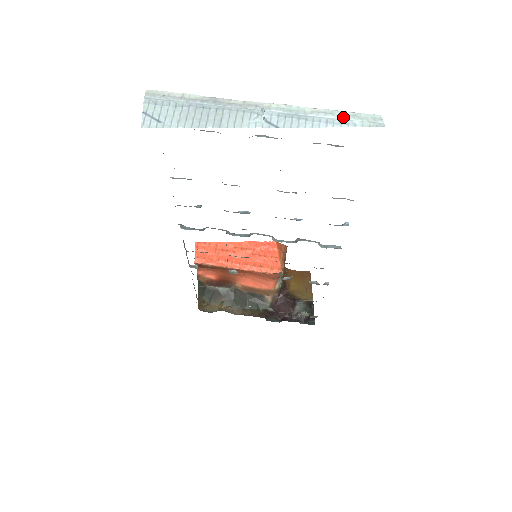
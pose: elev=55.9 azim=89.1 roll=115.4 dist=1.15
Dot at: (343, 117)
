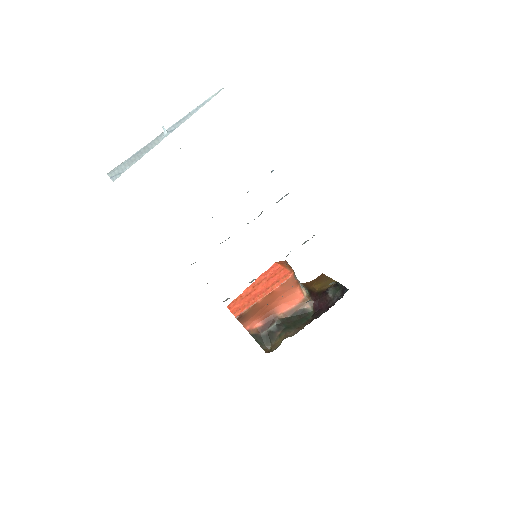
Dot at: (203, 102)
